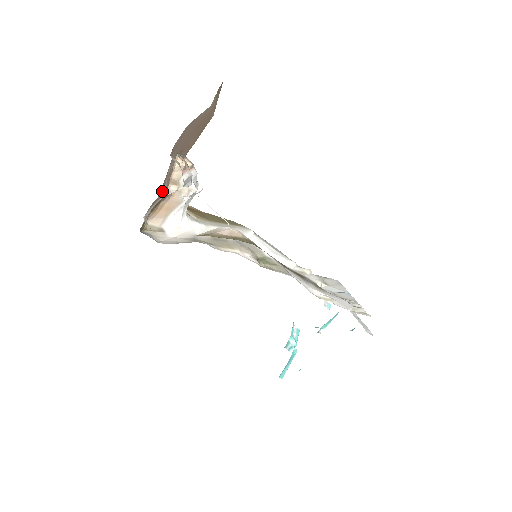
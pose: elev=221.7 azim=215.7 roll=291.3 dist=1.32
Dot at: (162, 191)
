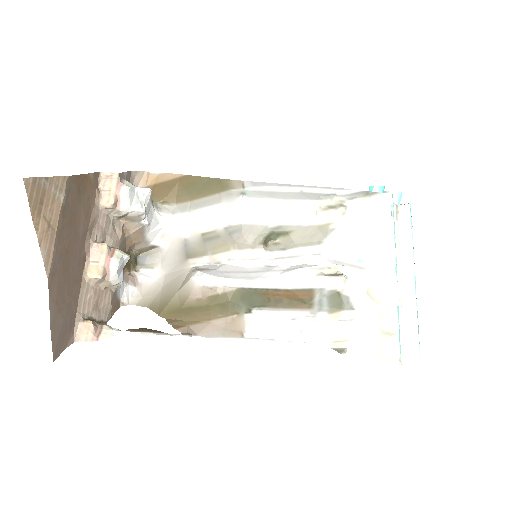
Dot at: (108, 315)
